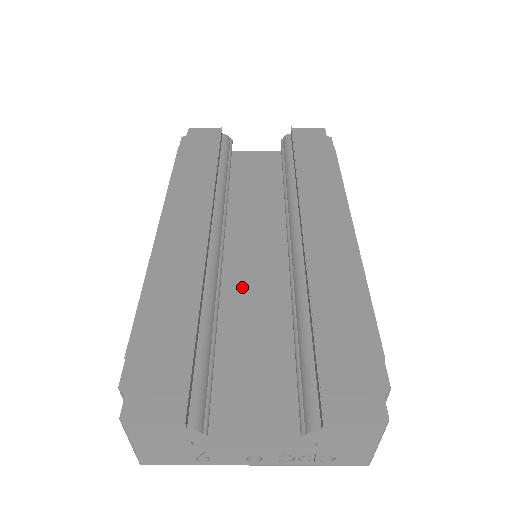
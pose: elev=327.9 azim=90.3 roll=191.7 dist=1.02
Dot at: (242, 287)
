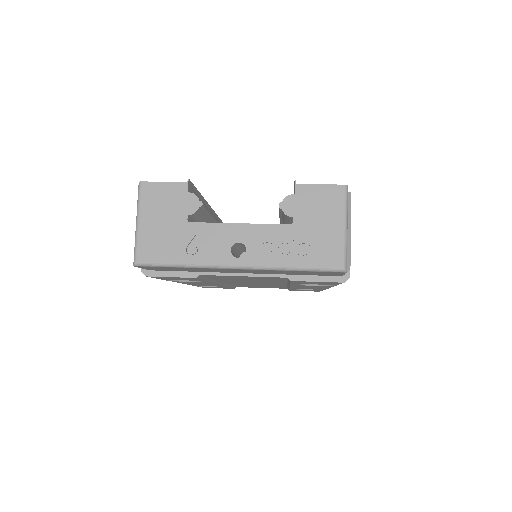
Dot at: occluded
